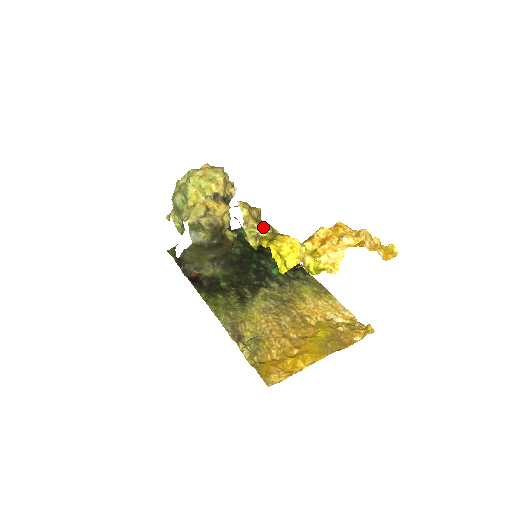
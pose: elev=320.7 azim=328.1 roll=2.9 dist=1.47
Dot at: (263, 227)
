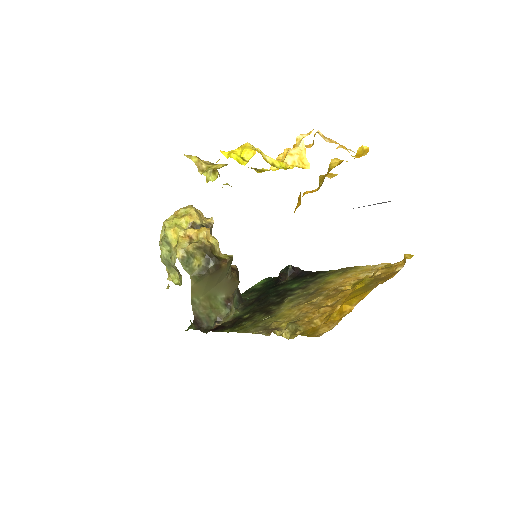
Dot at: (218, 165)
